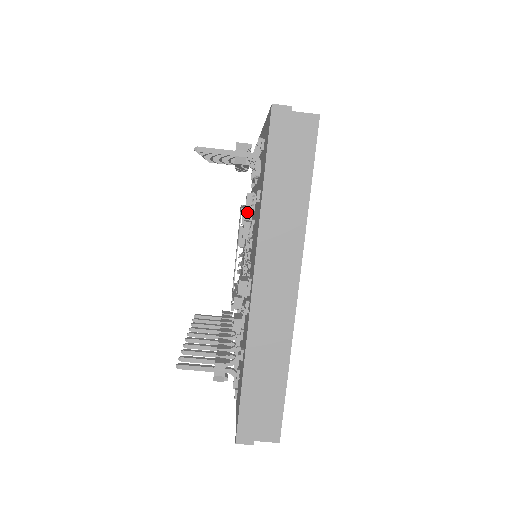
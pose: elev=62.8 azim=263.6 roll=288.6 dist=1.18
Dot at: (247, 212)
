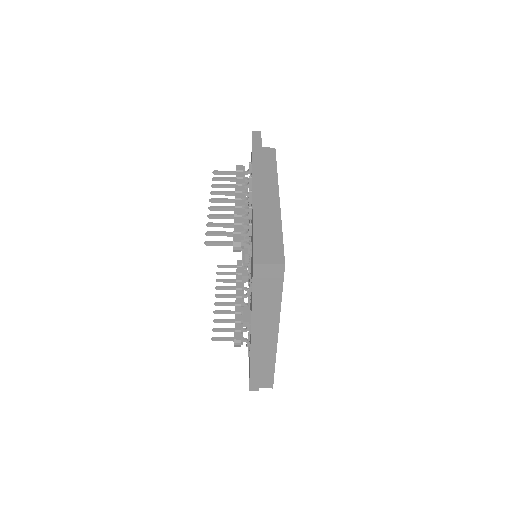
Dot at: occluded
